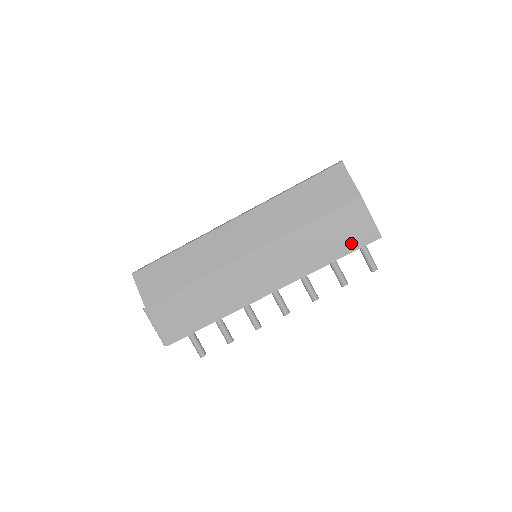
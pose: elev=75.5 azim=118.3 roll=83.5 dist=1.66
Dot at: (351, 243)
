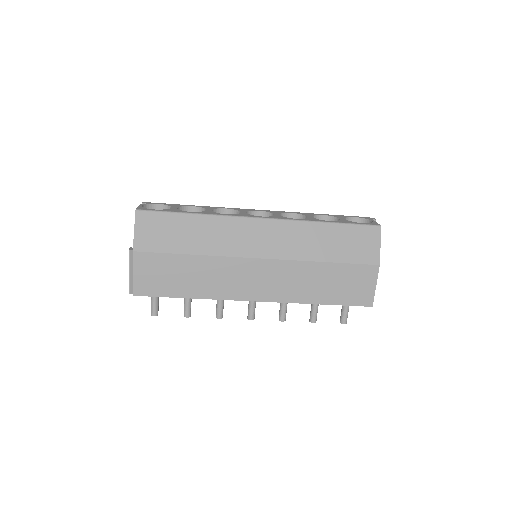
Dot at: (347, 298)
